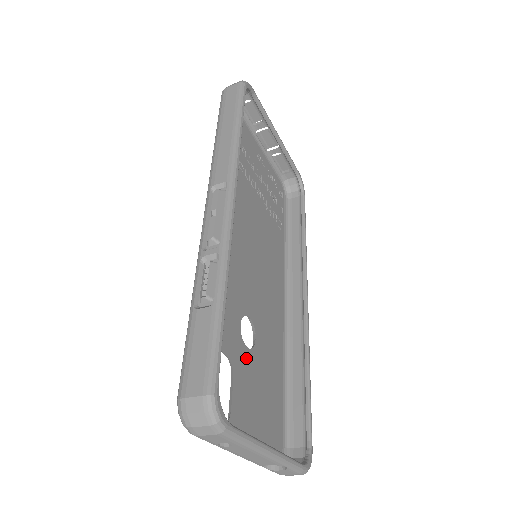
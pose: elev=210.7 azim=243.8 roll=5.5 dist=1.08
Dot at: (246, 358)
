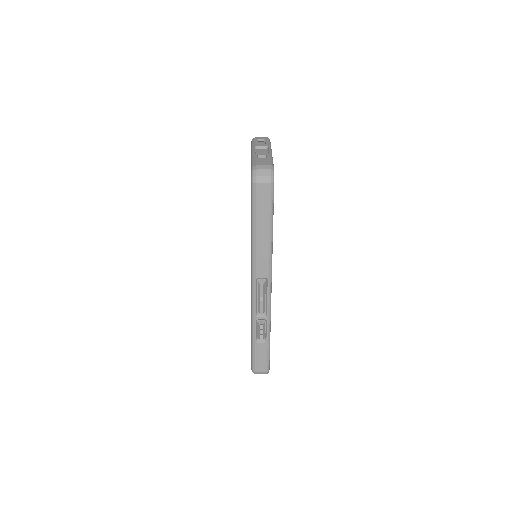
Dot at: occluded
